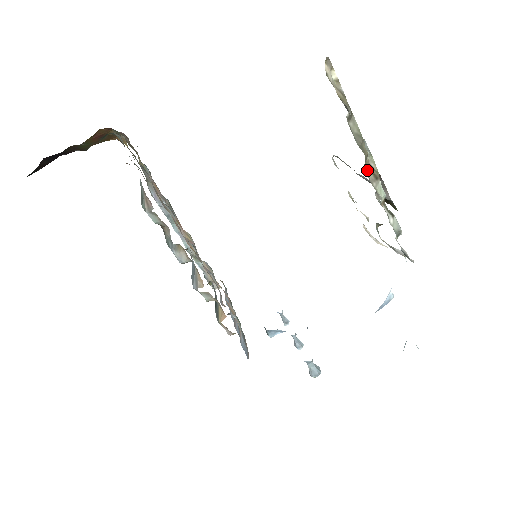
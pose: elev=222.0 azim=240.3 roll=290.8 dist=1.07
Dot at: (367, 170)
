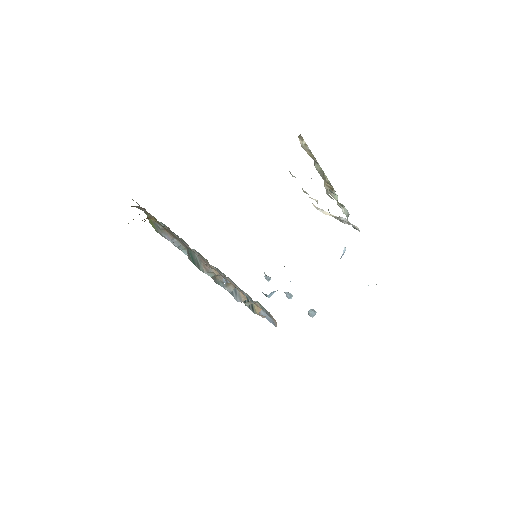
Dot at: (326, 186)
